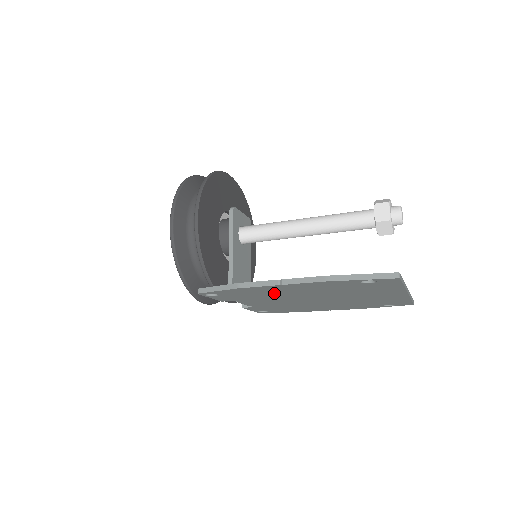
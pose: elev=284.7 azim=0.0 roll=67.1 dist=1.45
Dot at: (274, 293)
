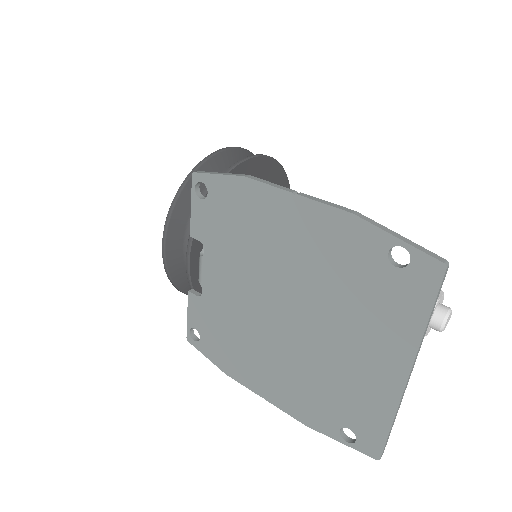
Dot at: (264, 236)
